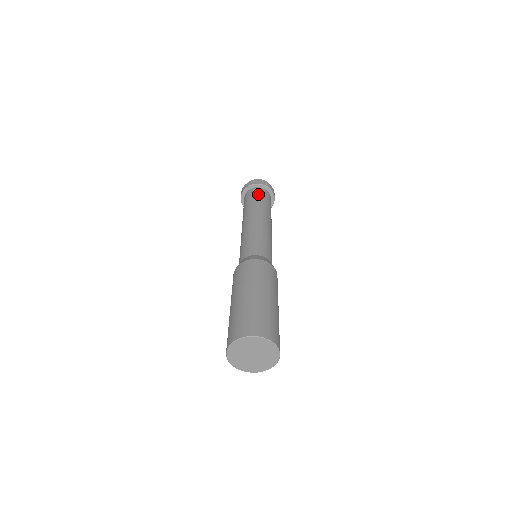
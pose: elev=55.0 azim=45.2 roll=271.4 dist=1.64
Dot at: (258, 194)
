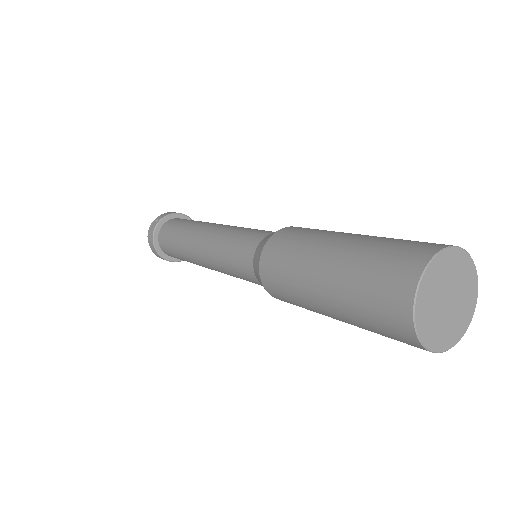
Dot at: occluded
